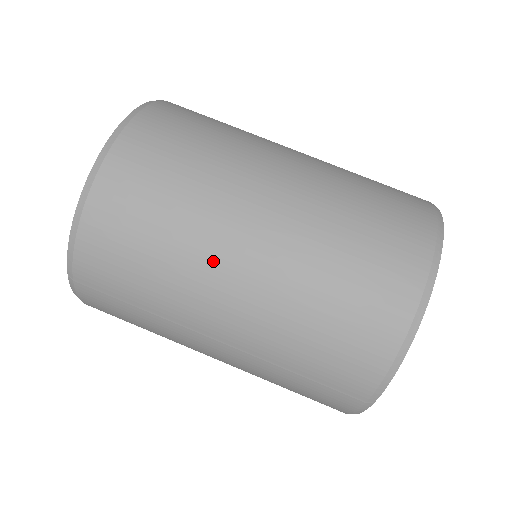
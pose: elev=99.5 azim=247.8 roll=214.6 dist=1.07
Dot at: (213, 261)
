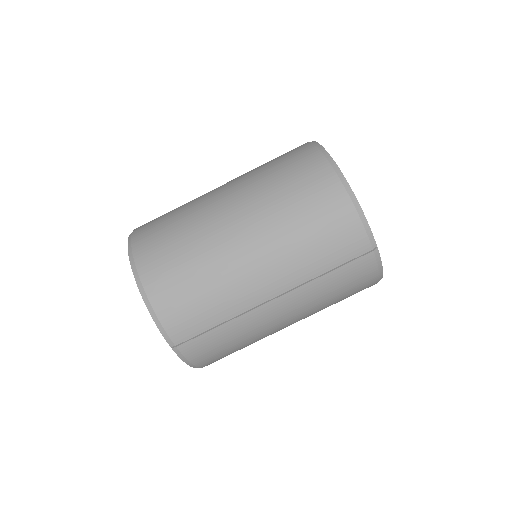
Dot at: (231, 257)
